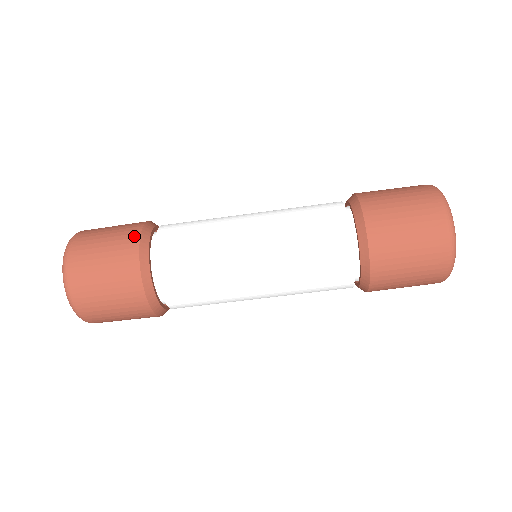
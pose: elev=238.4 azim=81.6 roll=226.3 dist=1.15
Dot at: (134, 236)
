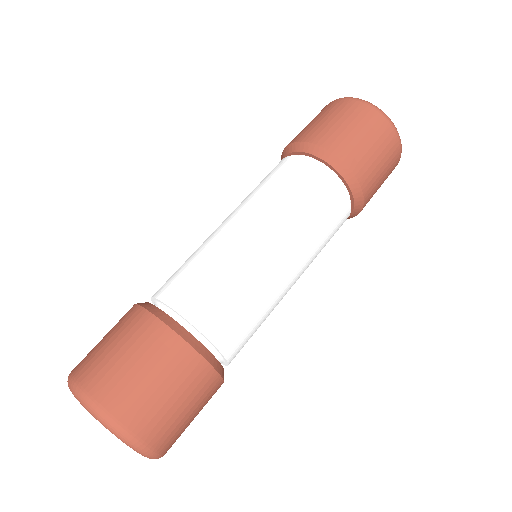
Dot at: occluded
